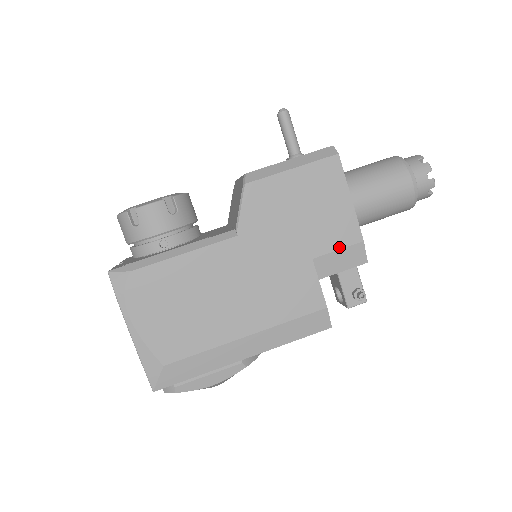
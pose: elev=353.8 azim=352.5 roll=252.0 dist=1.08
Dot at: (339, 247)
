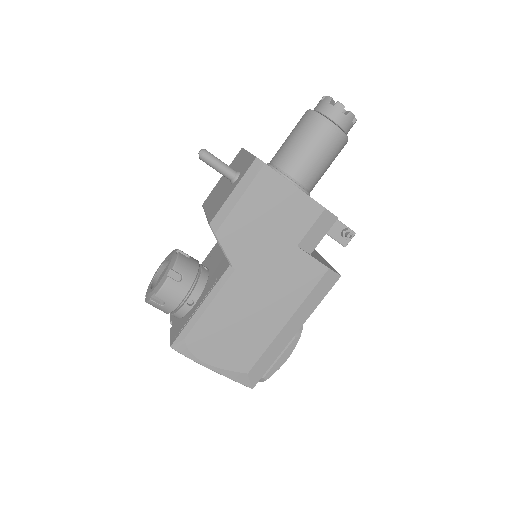
Dot at: (310, 225)
